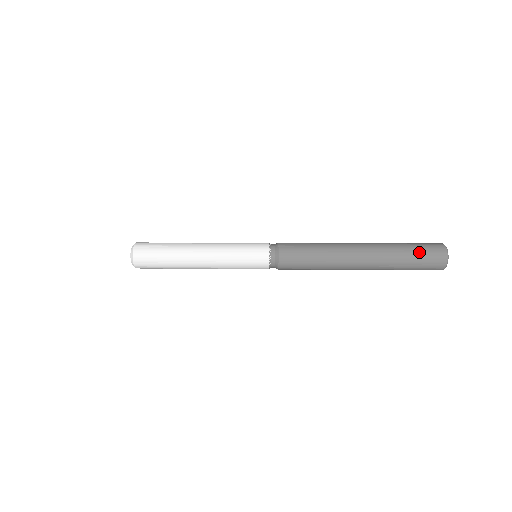
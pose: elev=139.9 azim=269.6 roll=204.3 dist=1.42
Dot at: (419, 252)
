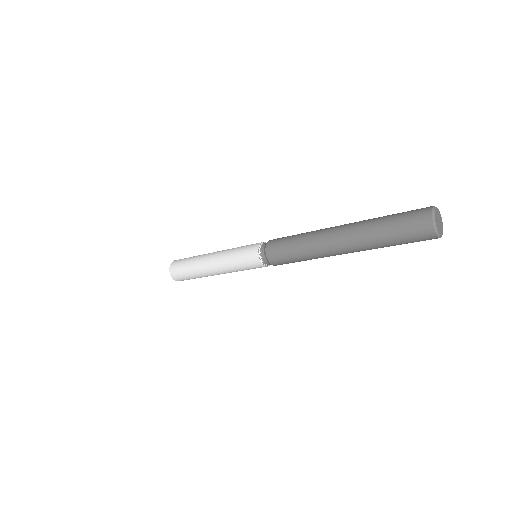
Dot at: (398, 218)
